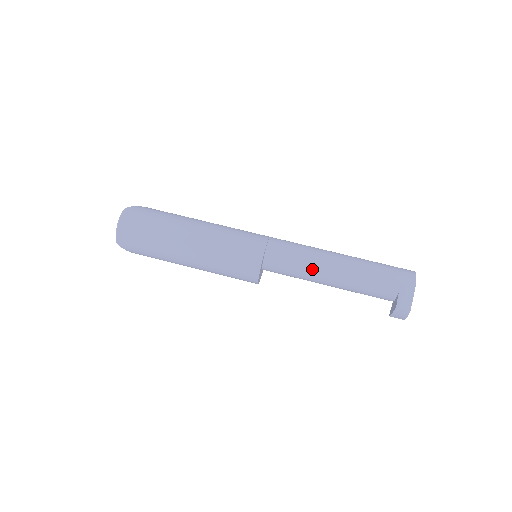
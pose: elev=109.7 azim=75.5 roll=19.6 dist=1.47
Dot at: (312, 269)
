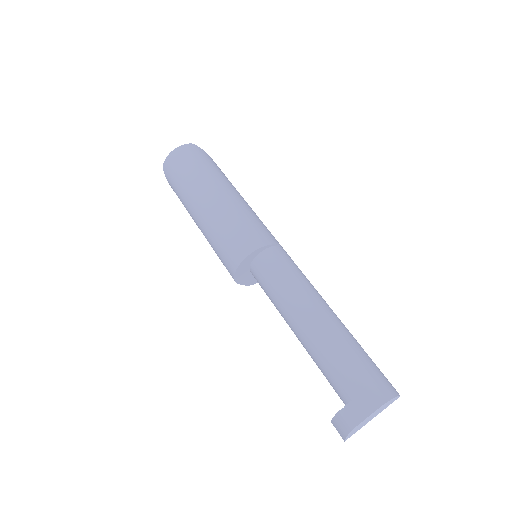
Dot at: (289, 300)
